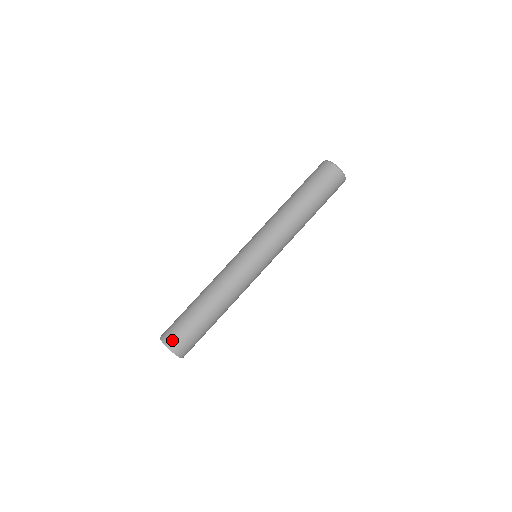
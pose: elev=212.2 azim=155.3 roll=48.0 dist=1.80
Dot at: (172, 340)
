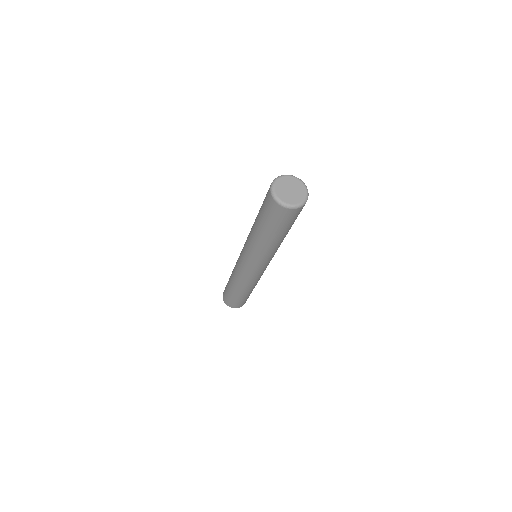
Dot at: (224, 298)
